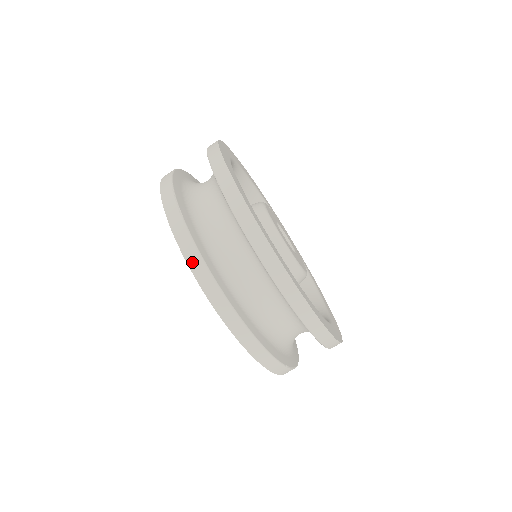
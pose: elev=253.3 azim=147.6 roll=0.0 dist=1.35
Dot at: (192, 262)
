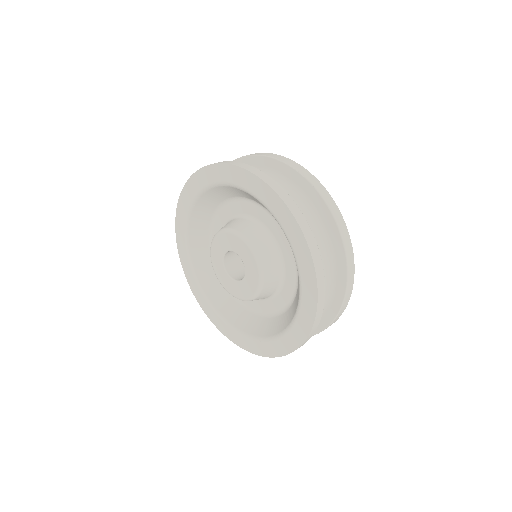
Dot at: (307, 235)
